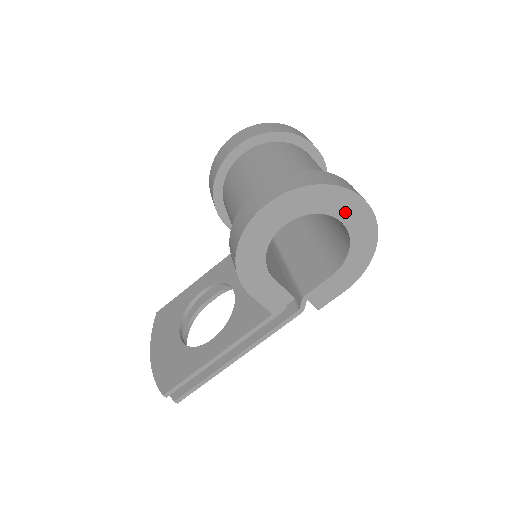
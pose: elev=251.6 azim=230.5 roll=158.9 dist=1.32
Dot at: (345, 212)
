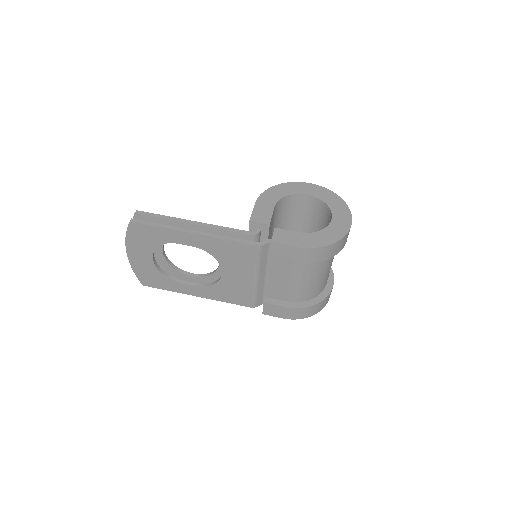
Dot at: (338, 214)
